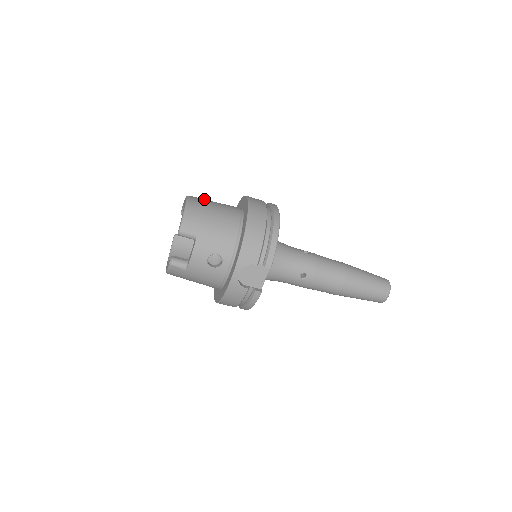
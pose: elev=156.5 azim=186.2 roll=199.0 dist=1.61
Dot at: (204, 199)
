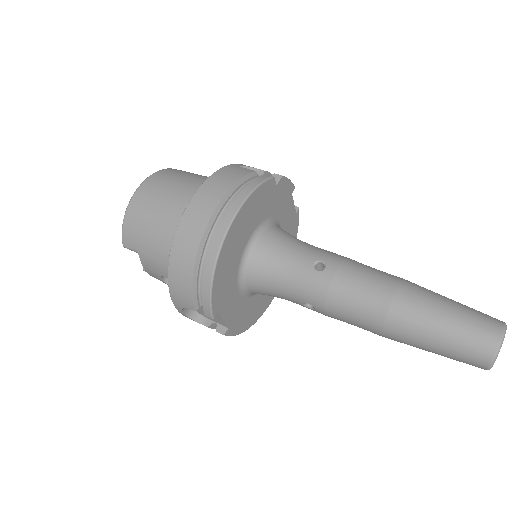
Dot at: (163, 183)
